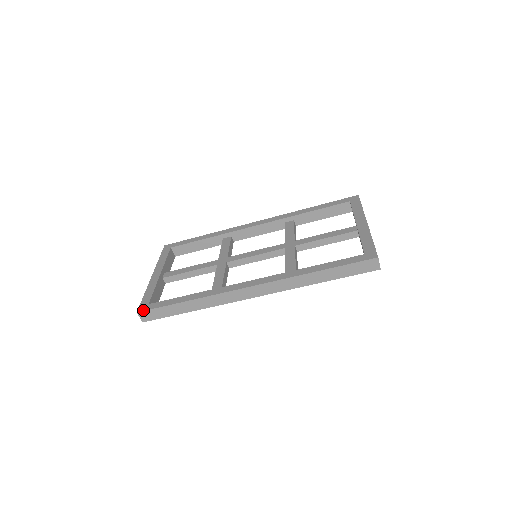
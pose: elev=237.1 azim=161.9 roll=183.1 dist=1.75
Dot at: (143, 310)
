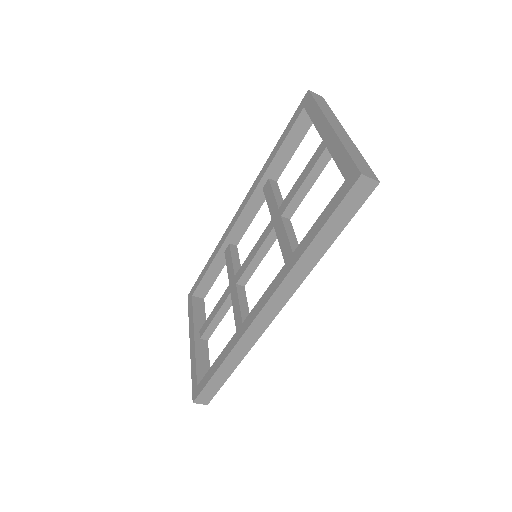
Dot at: (195, 397)
